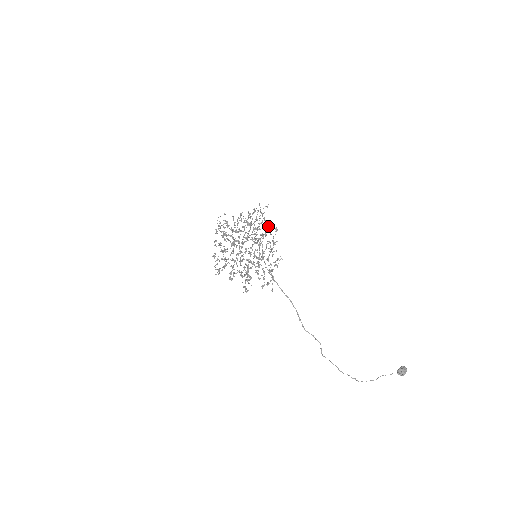
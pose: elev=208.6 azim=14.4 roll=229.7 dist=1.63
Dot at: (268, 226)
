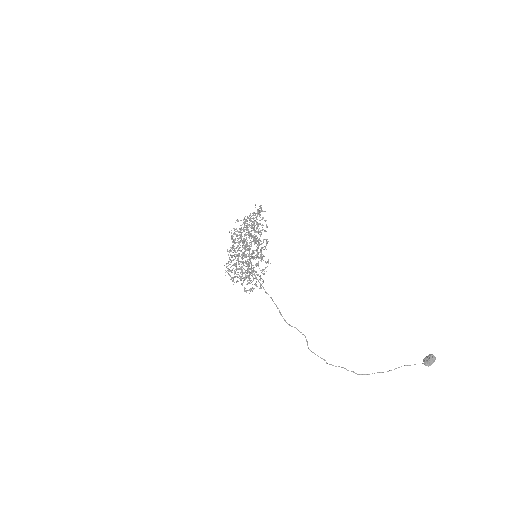
Dot at: (263, 225)
